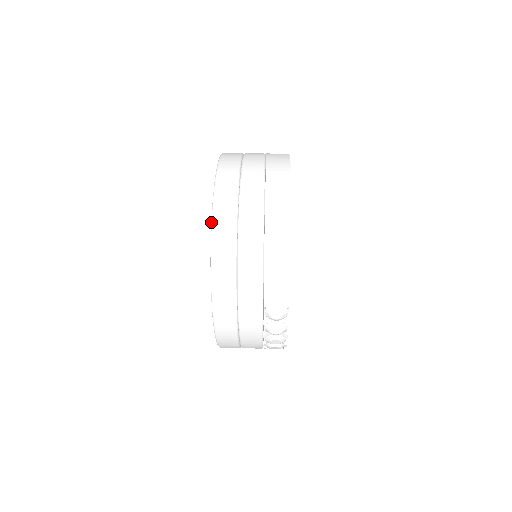
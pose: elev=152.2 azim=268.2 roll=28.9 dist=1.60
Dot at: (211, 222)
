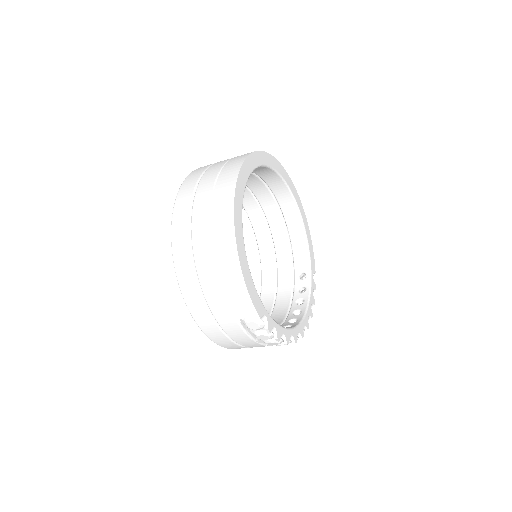
Dot at: occluded
